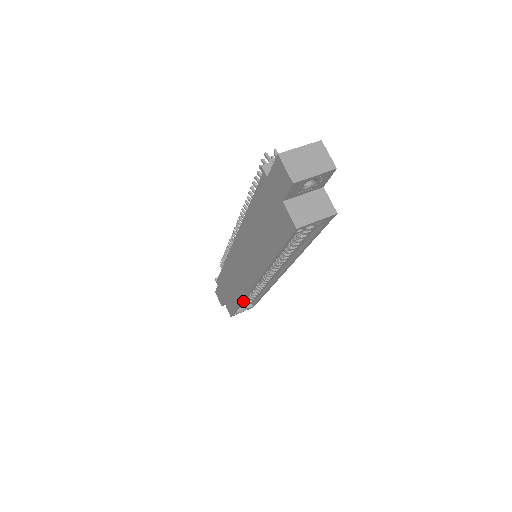
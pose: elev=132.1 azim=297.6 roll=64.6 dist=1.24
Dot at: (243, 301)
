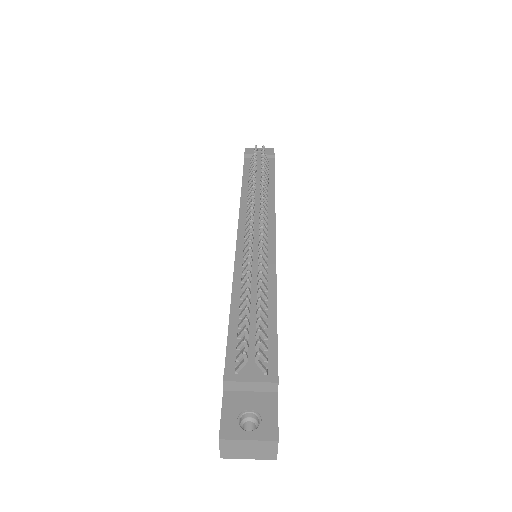
Dot at: occluded
